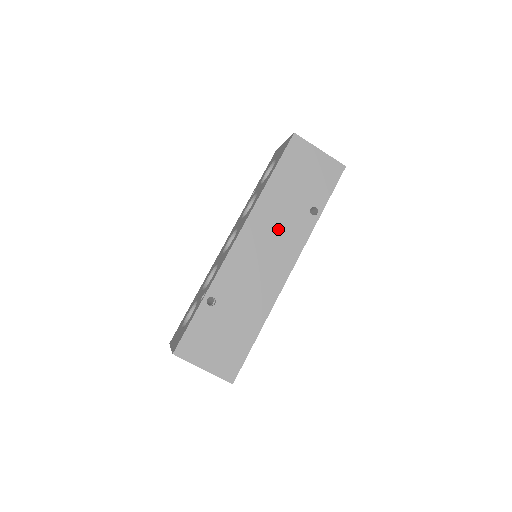
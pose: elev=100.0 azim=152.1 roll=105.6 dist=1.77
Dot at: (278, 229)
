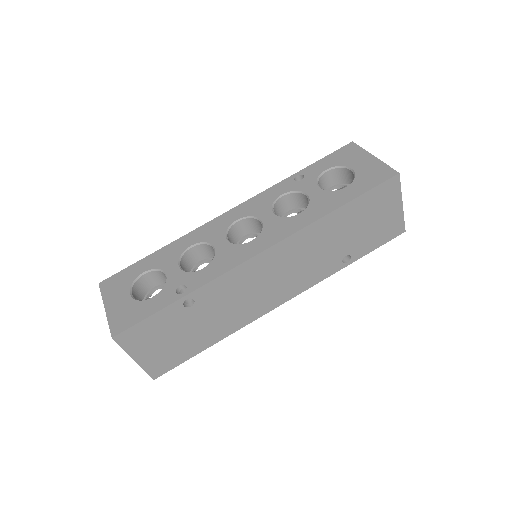
Dot at: (304, 261)
